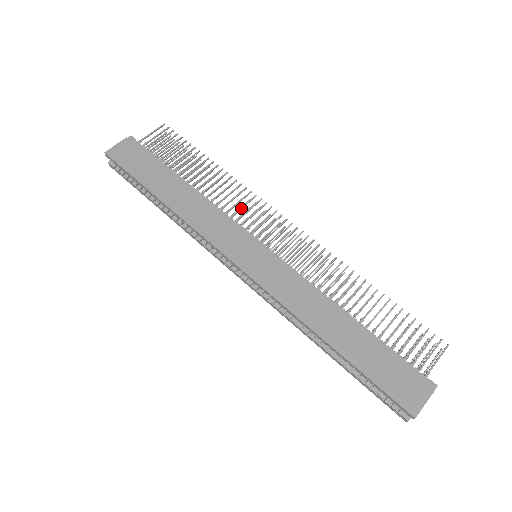
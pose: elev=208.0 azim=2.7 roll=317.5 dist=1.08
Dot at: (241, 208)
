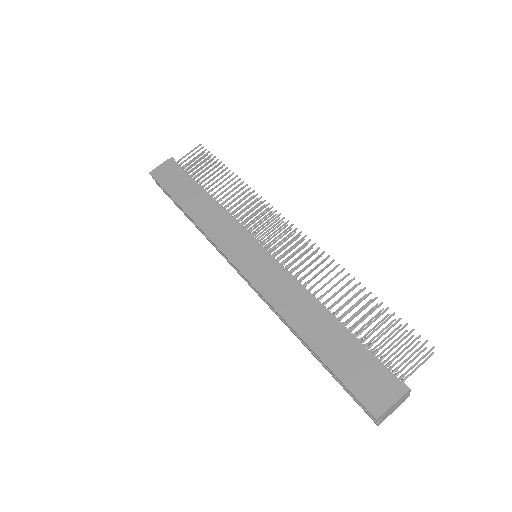
Dot at: (249, 213)
